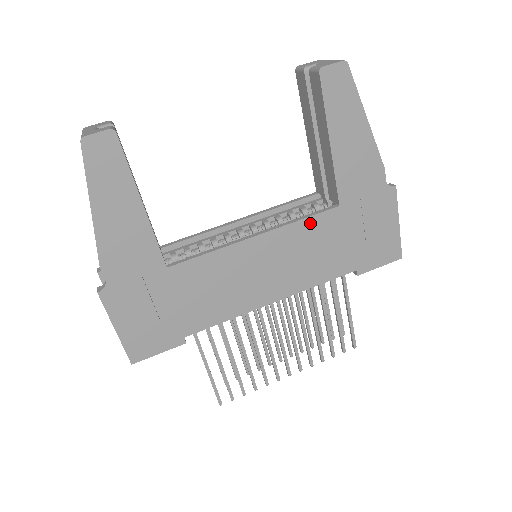
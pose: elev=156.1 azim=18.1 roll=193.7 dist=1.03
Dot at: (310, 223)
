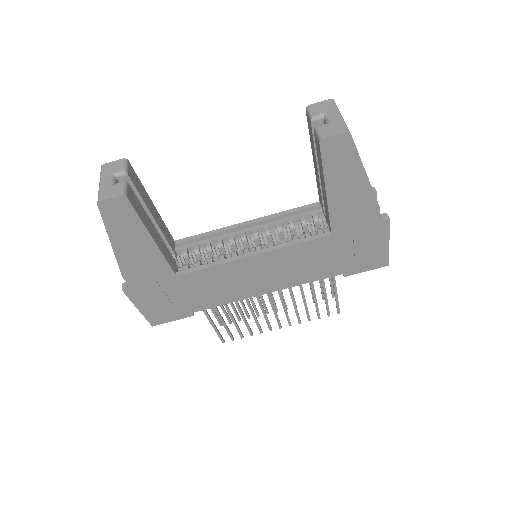
Dot at: (302, 246)
